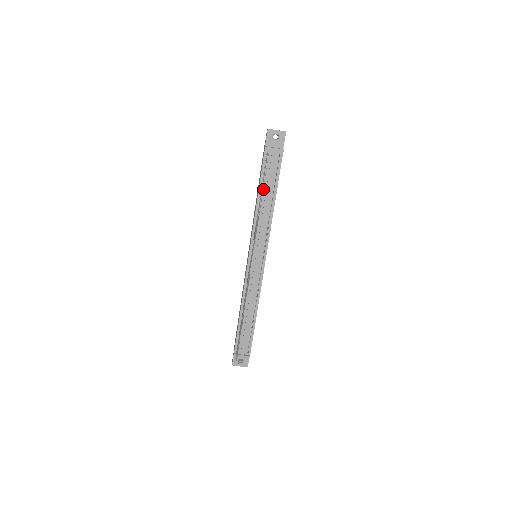
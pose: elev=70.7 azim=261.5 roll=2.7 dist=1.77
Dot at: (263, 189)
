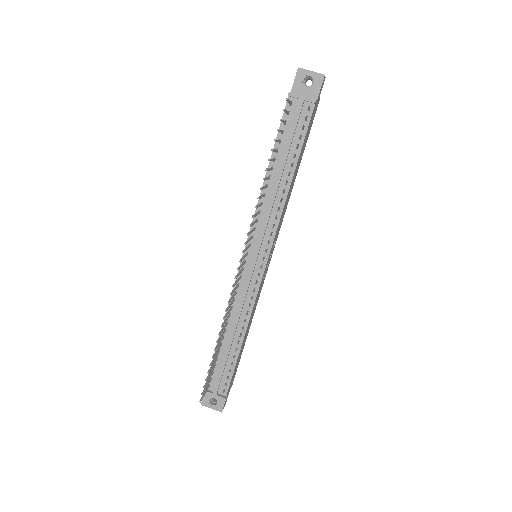
Dot at: (277, 157)
